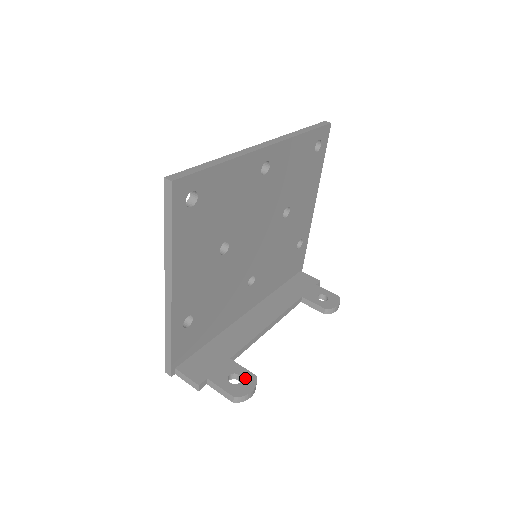
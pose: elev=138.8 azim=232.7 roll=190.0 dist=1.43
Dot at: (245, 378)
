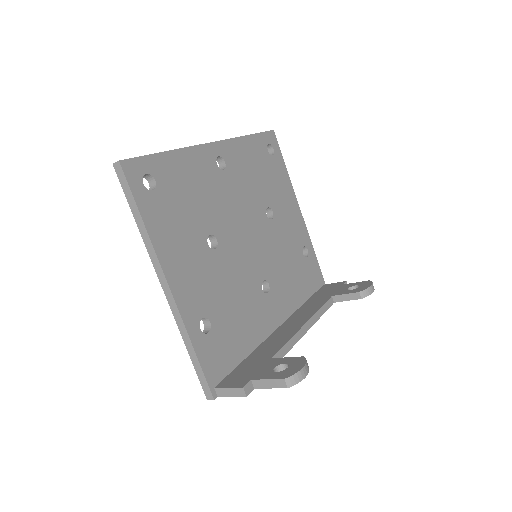
Dot at: (292, 363)
